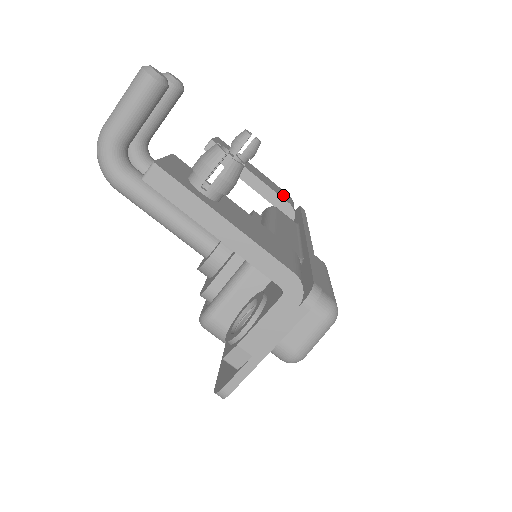
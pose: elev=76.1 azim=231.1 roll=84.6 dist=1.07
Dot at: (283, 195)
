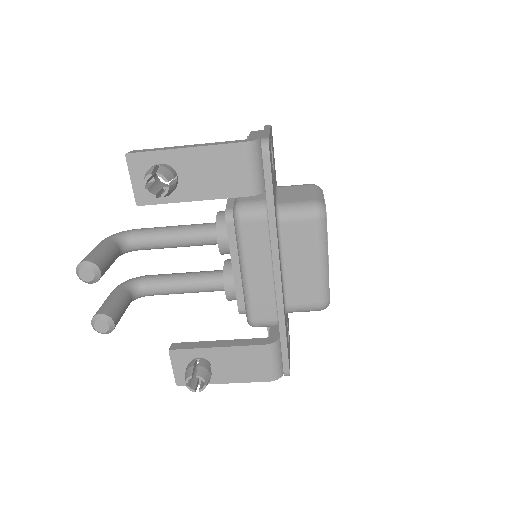
Dot at: (236, 178)
